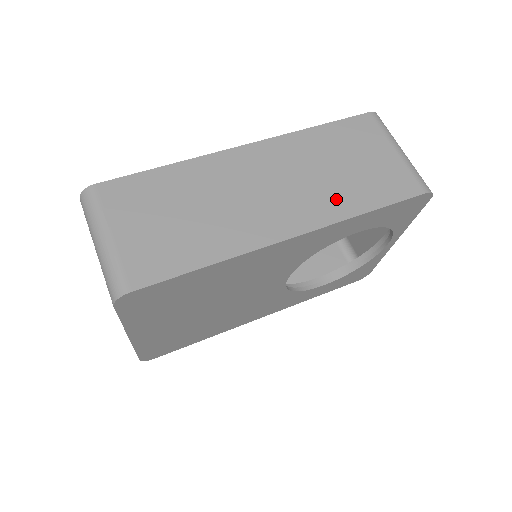
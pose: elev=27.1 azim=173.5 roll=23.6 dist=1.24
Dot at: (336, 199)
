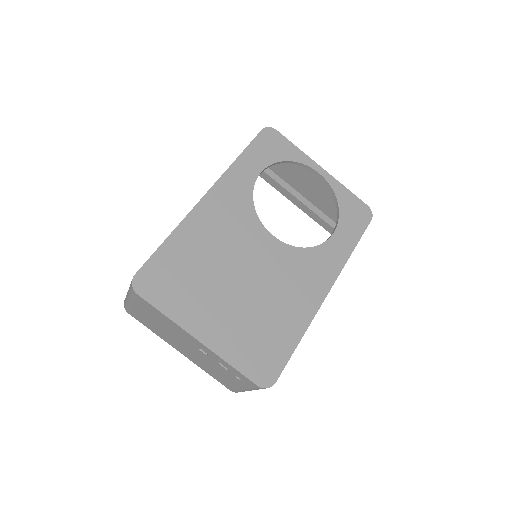
Dot at: occluded
